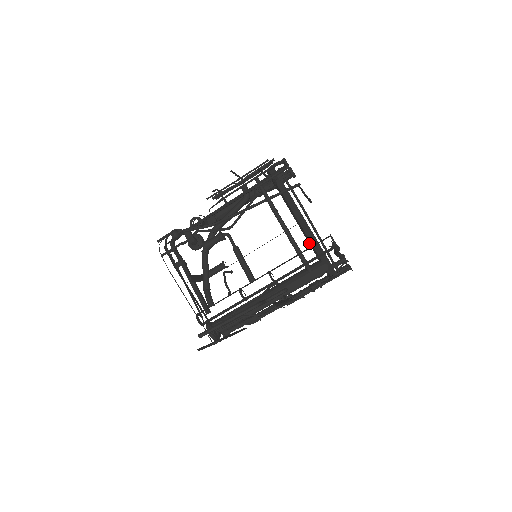
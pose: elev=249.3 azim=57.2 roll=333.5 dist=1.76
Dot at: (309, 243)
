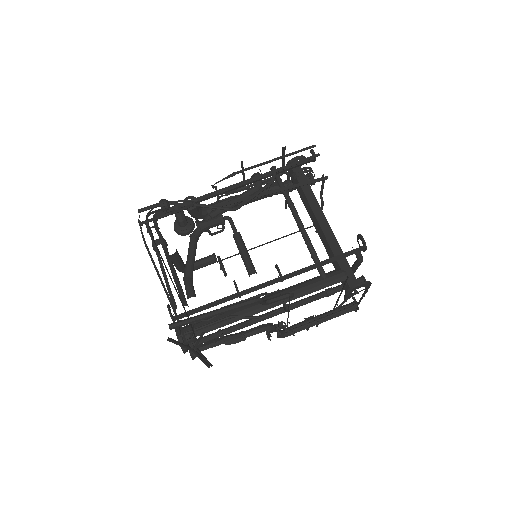
Dot at: (326, 248)
